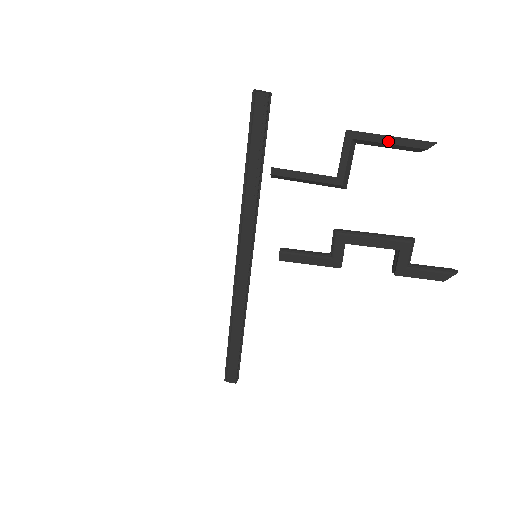
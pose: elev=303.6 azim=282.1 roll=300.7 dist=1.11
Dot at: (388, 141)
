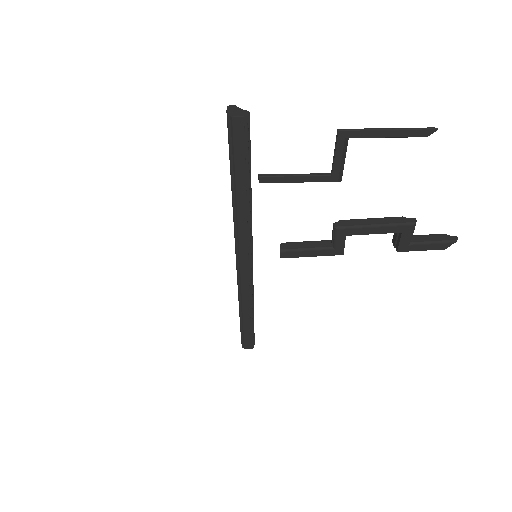
Dot at: (385, 135)
